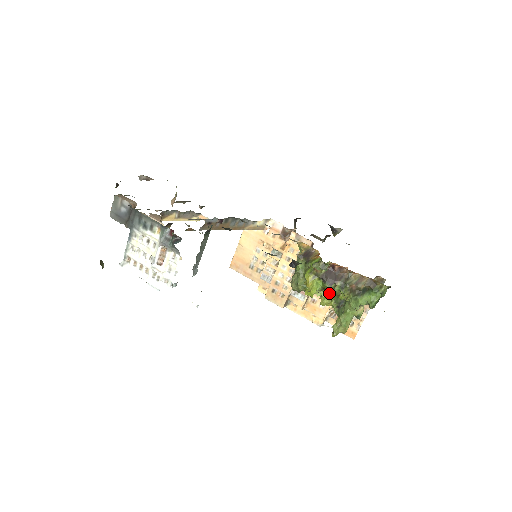
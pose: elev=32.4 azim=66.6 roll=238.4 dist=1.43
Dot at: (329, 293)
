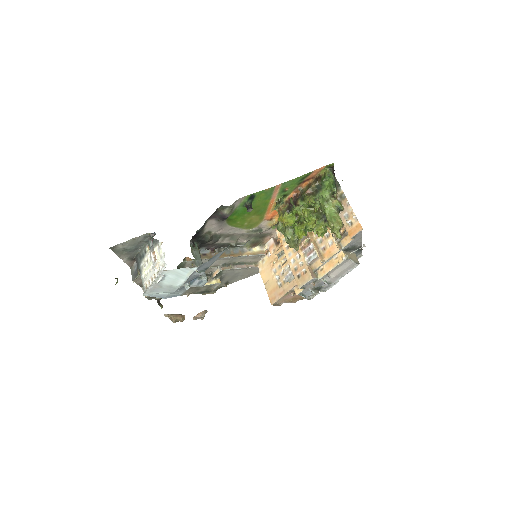
Dot at: (293, 206)
